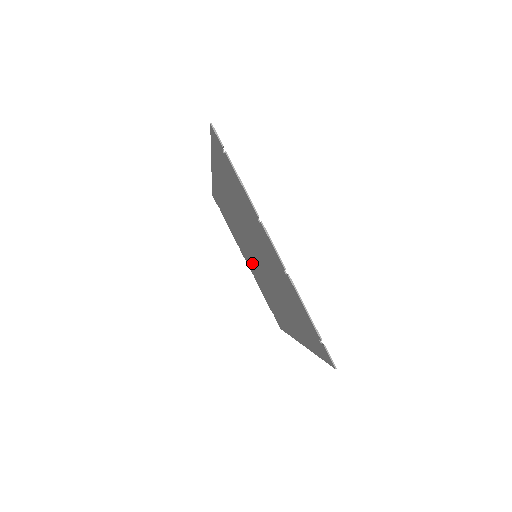
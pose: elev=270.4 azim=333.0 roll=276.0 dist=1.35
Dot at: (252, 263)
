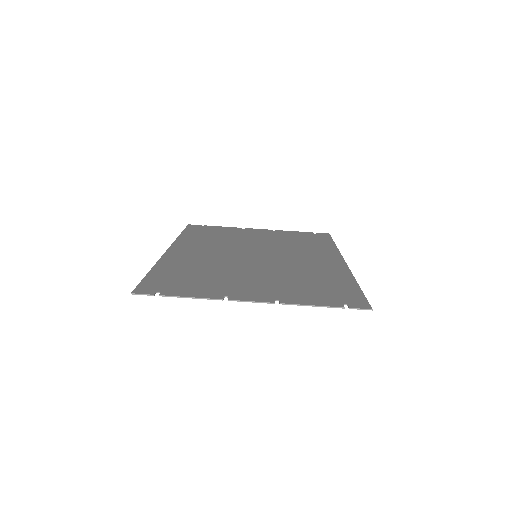
Dot at: (261, 242)
